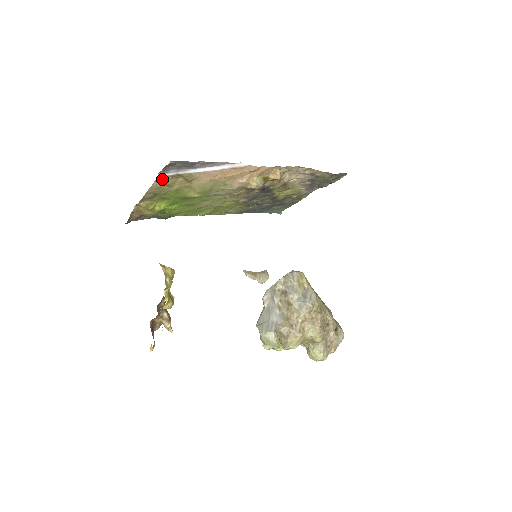
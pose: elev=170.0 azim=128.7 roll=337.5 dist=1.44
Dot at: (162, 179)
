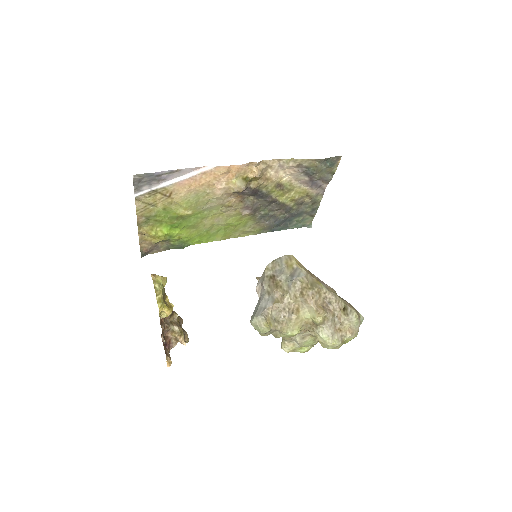
Dot at: (141, 199)
